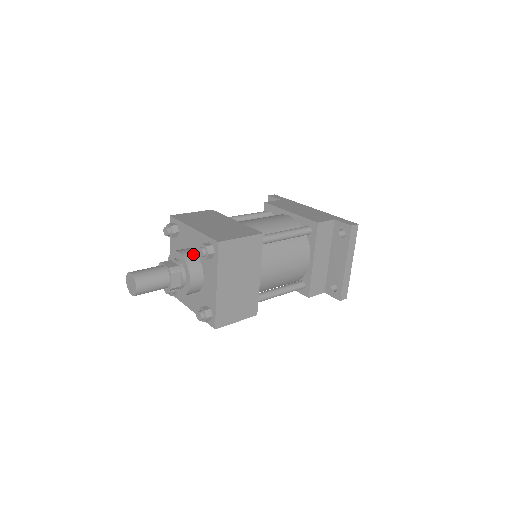
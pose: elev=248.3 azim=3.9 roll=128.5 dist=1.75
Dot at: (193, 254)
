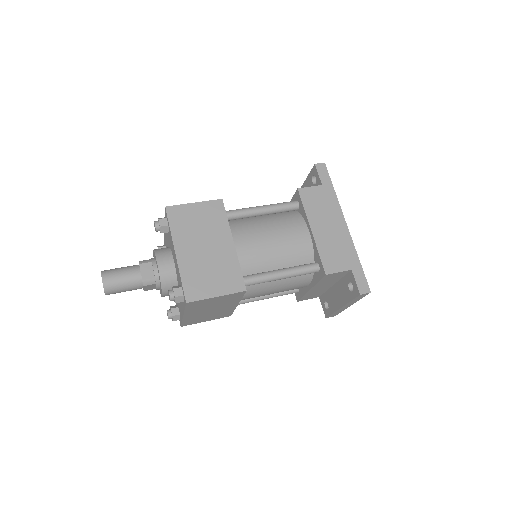
Dot at: (172, 272)
